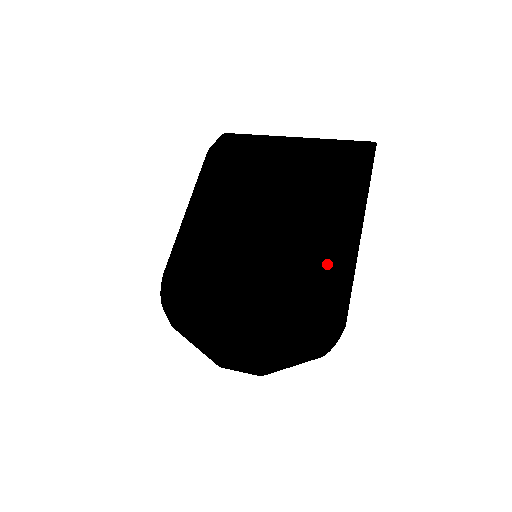
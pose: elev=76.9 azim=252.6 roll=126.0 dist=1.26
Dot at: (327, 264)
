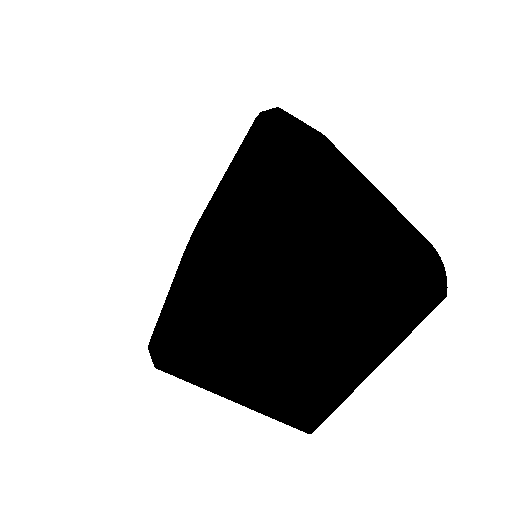
Dot at: (320, 402)
